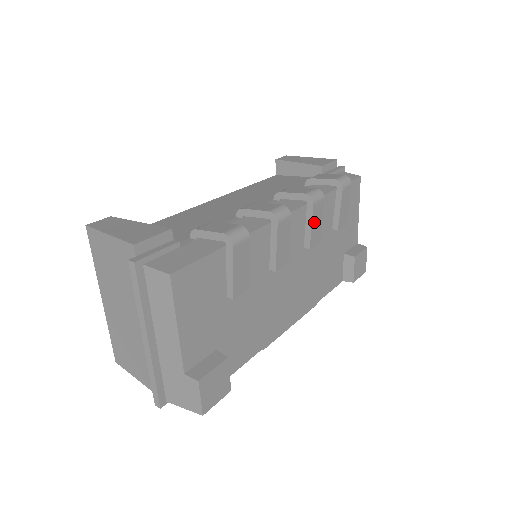
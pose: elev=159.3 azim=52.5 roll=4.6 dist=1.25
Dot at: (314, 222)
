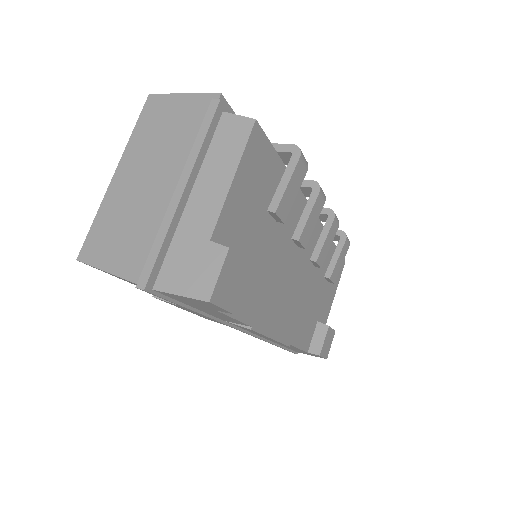
Dot at: (328, 238)
